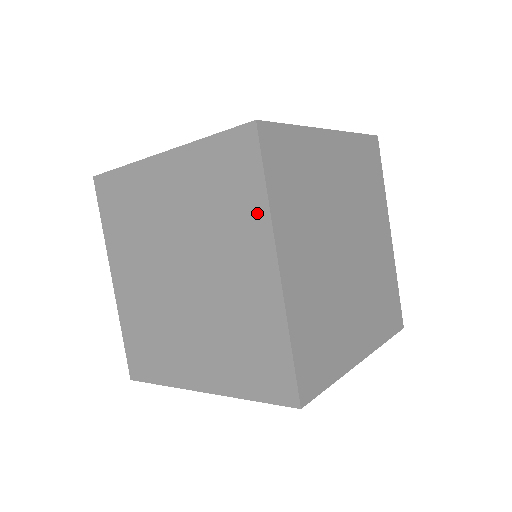
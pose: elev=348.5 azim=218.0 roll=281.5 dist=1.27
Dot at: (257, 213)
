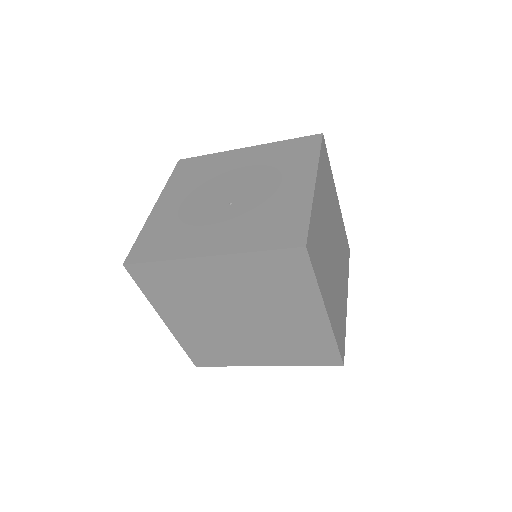
Dot at: (309, 291)
